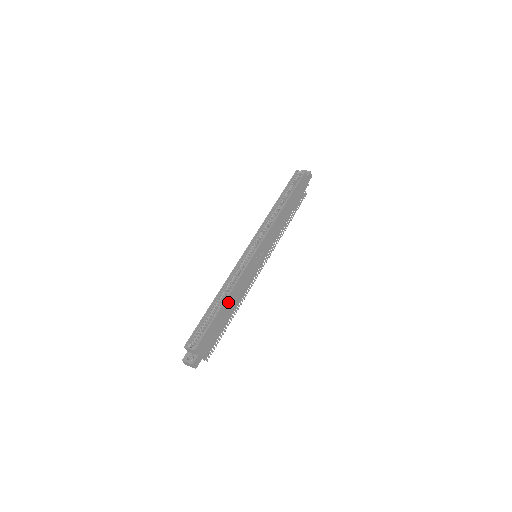
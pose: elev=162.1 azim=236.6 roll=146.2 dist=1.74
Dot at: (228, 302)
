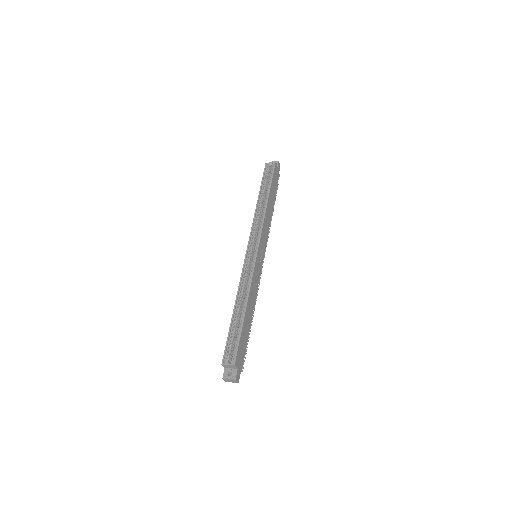
Dot at: (248, 308)
